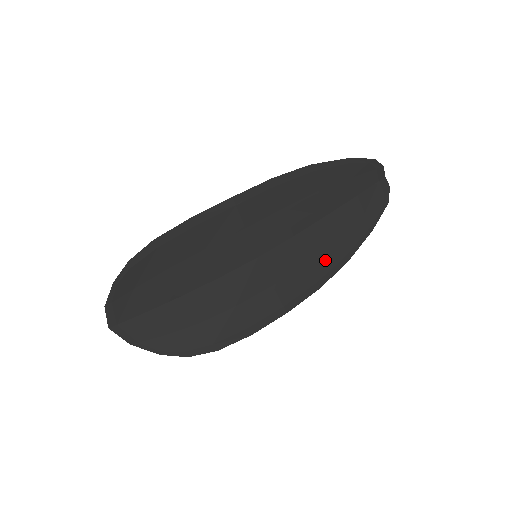
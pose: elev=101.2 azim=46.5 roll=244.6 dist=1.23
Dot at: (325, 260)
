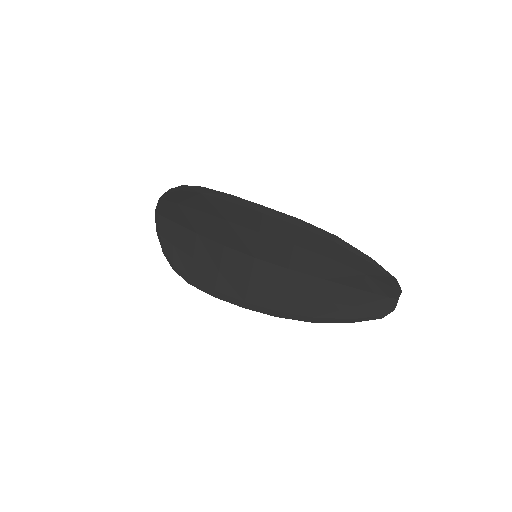
Dot at: (297, 305)
